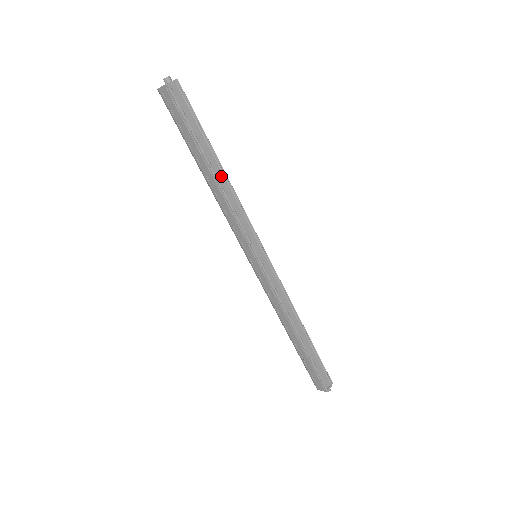
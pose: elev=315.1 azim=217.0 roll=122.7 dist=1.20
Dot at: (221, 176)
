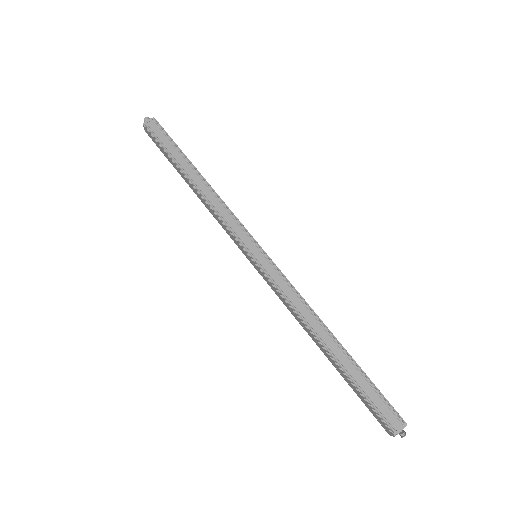
Dot at: (200, 182)
